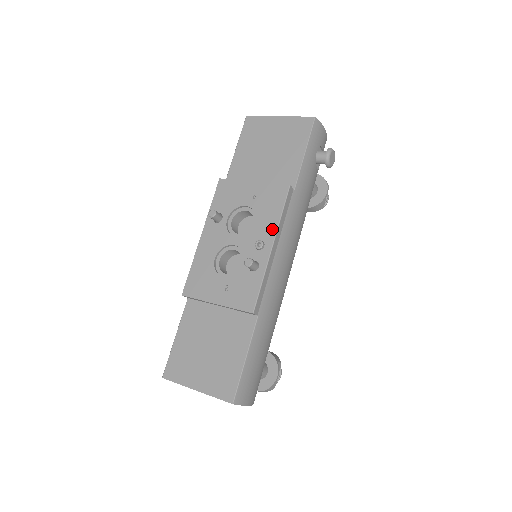
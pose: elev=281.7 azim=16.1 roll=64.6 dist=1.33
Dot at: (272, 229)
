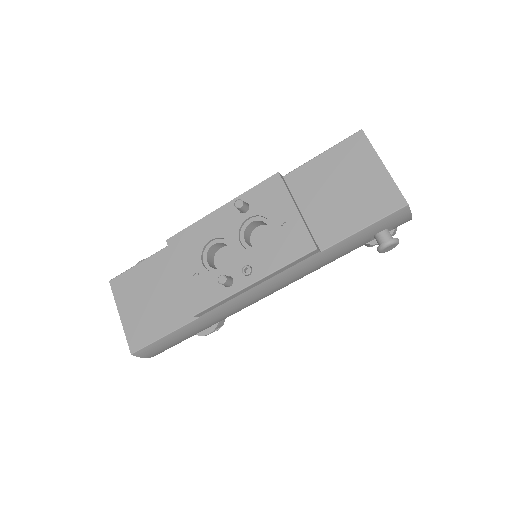
Dot at: (267, 269)
